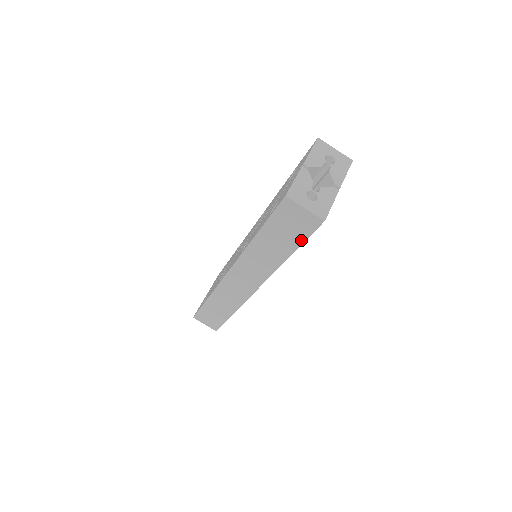
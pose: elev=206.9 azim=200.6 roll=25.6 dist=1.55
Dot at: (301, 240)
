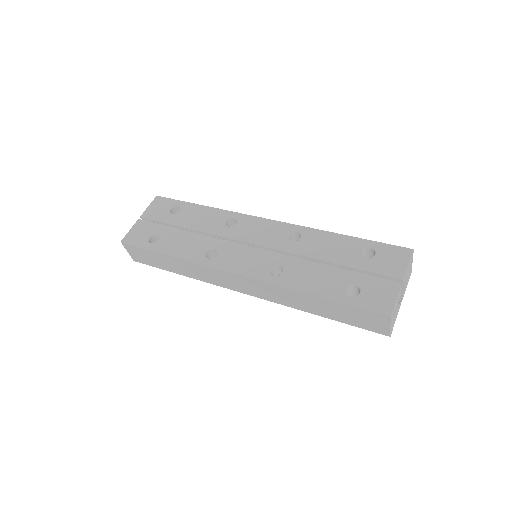
Dot at: (351, 324)
